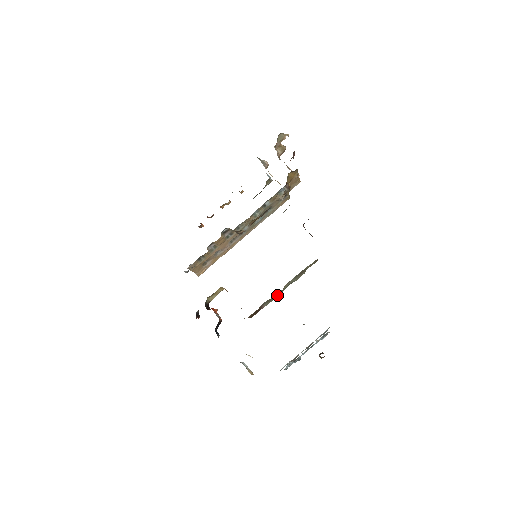
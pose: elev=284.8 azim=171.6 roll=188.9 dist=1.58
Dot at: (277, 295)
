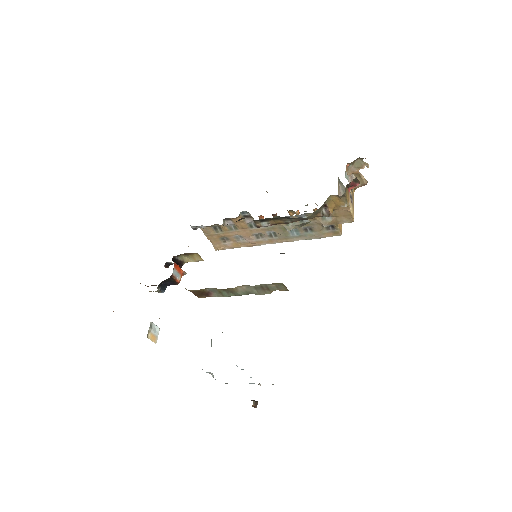
Dot at: (232, 294)
